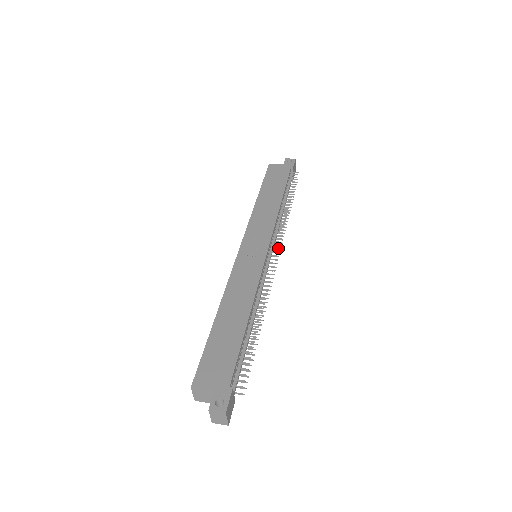
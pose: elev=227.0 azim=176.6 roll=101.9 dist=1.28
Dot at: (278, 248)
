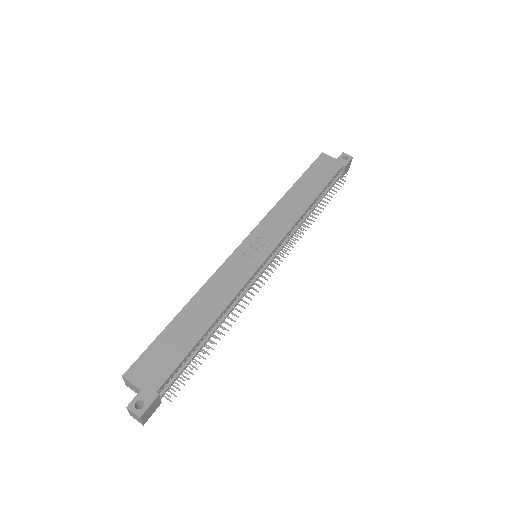
Dot at: occluded
